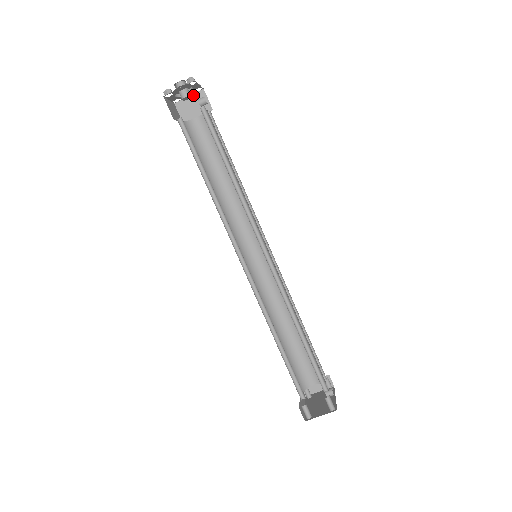
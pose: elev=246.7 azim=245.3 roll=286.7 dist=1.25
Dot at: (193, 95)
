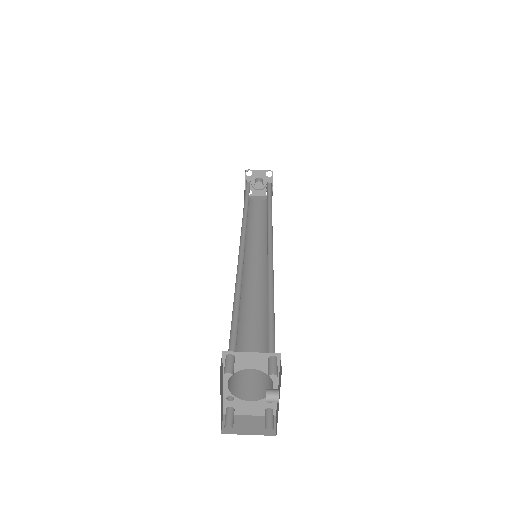
Dot at: (262, 196)
